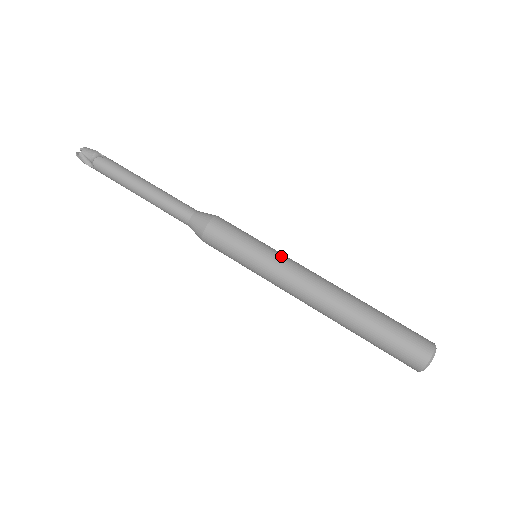
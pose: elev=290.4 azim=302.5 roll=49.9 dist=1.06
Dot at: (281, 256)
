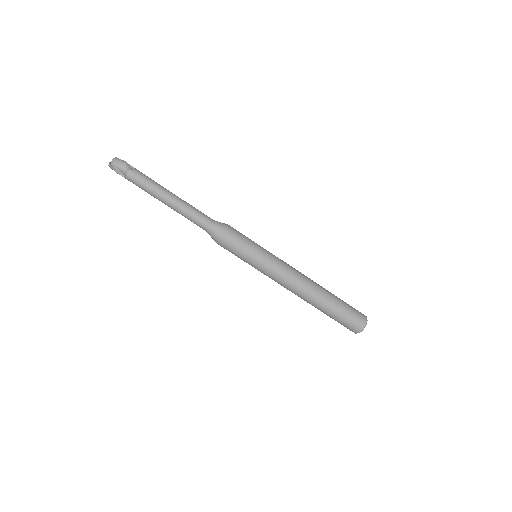
Dot at: (276, 258)
